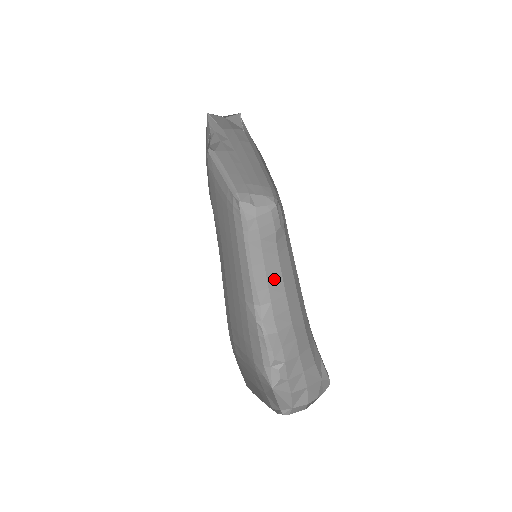
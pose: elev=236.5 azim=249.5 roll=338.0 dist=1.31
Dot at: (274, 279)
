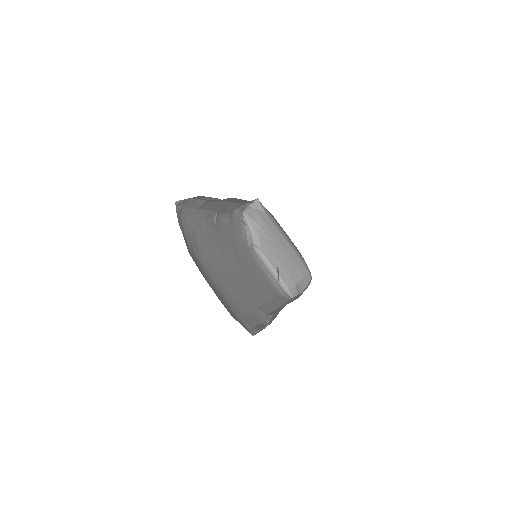
Dot at: occluded
